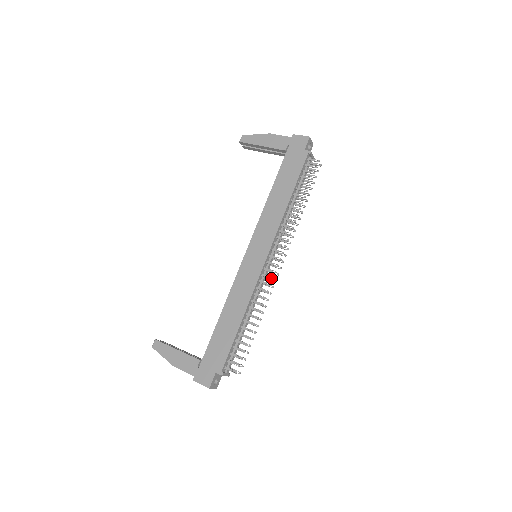
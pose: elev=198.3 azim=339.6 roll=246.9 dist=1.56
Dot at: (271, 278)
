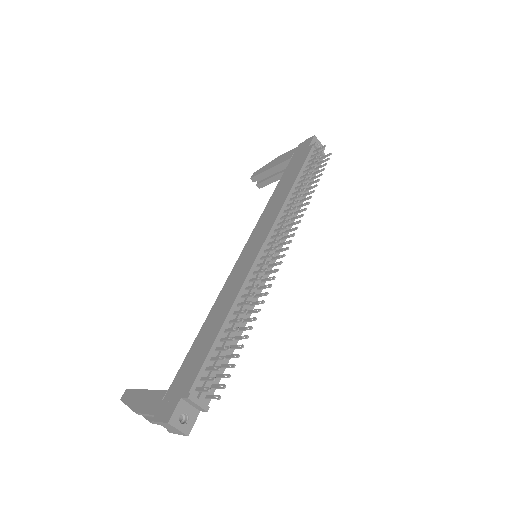
Dot at: (272, 270)
